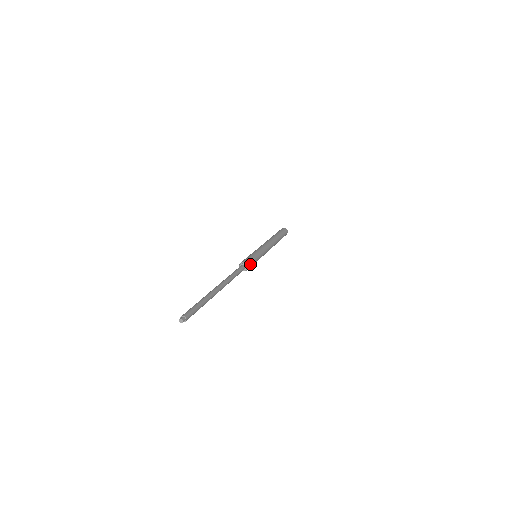
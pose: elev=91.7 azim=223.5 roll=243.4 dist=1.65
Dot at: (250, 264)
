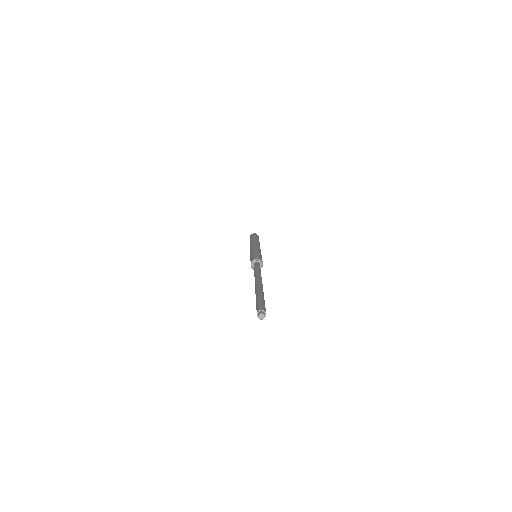
Dot at: (259, 258)
